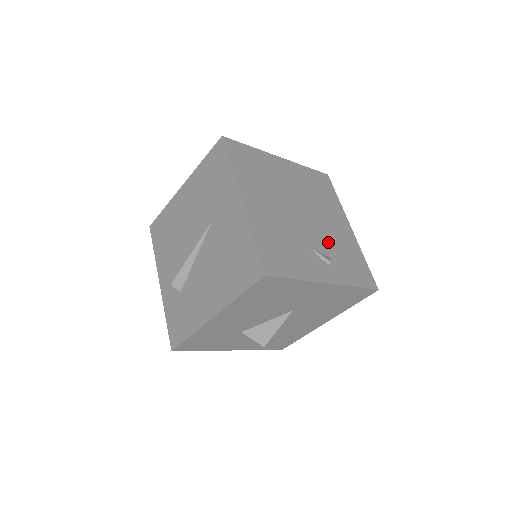
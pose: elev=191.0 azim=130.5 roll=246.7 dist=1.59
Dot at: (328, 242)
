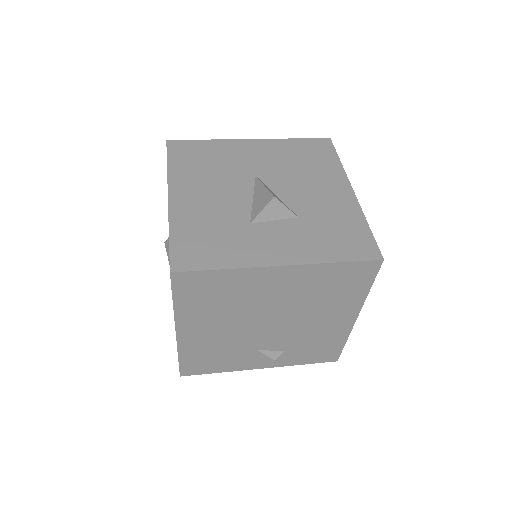
Dot at: (292, 340)
